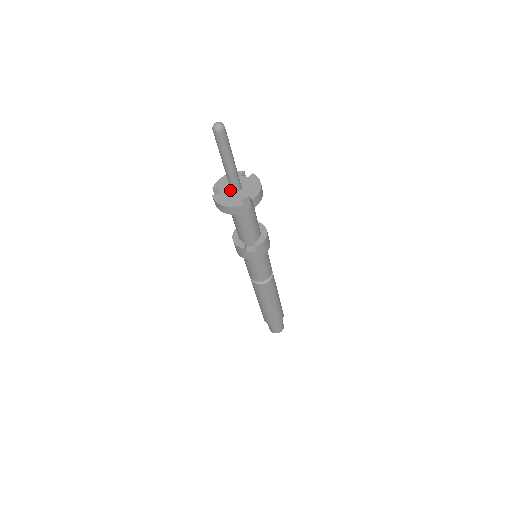
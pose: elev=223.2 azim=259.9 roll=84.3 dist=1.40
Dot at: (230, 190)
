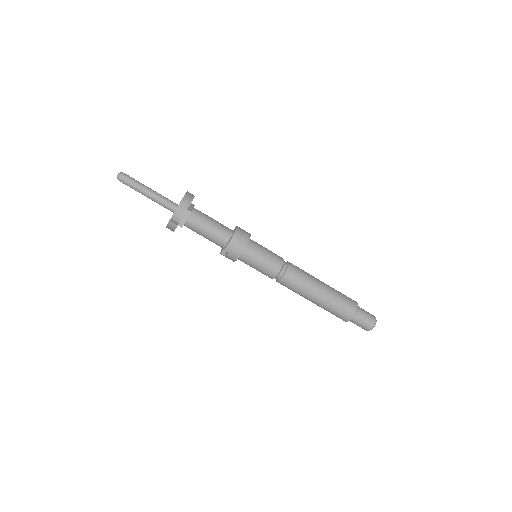
Dot at: occluded
